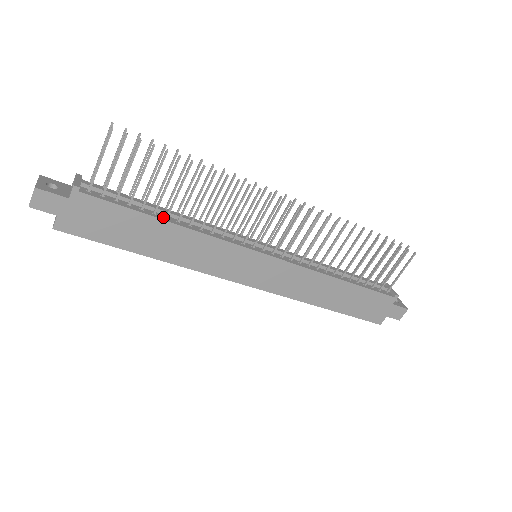
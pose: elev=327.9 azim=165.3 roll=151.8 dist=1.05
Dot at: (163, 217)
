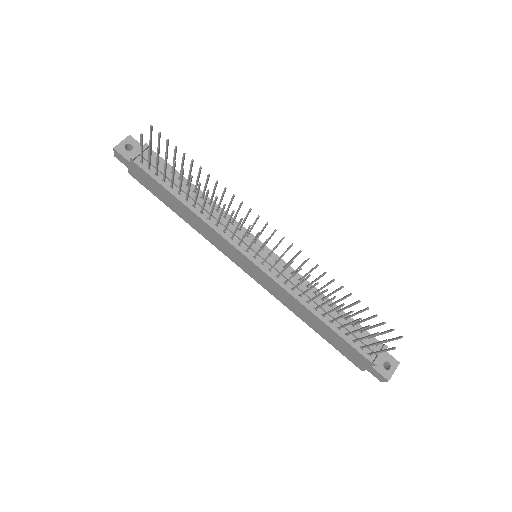
Dot at: (184, 199)
